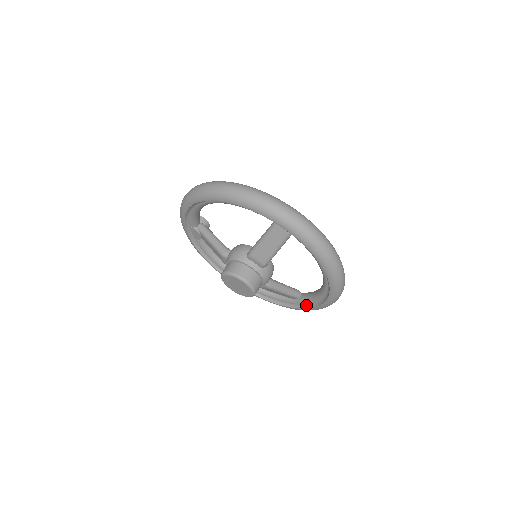
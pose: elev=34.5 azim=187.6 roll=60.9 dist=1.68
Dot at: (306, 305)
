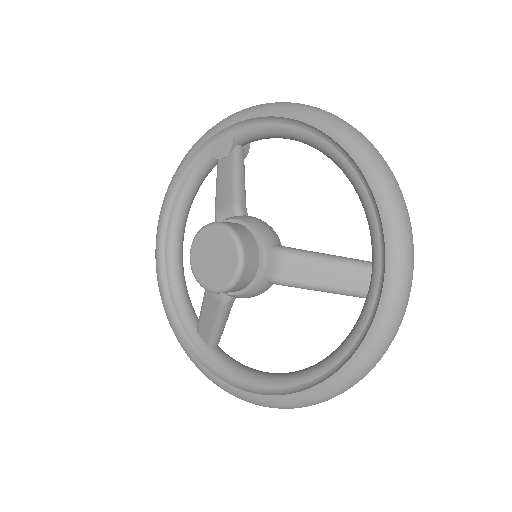
Dot at: (210, 364)
